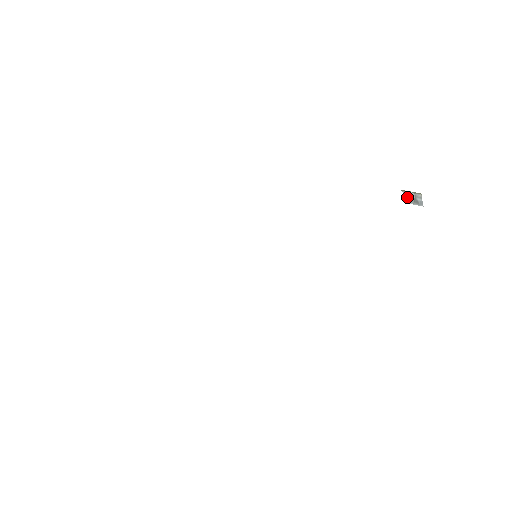
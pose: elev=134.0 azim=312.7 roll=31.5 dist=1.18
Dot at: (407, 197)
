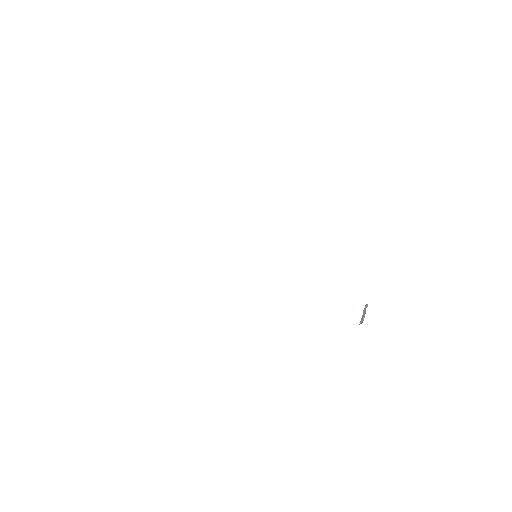
Dot at: occluded
